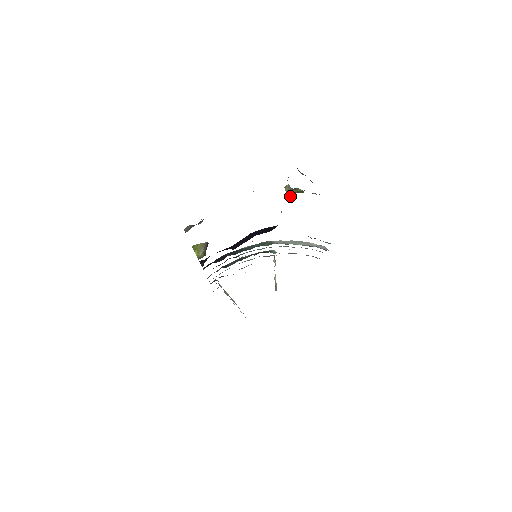
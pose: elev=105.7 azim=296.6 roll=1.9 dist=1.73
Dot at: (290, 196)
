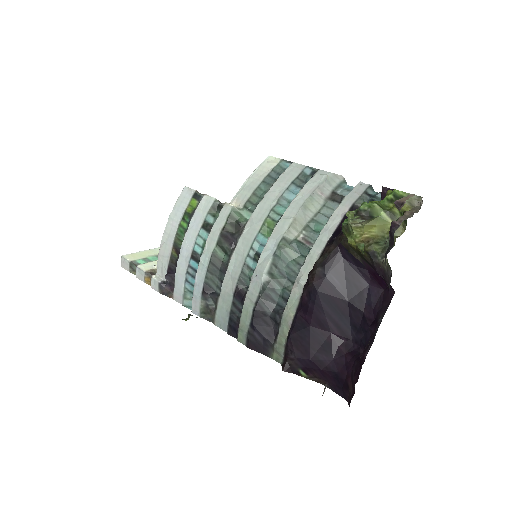
Dot at: (378, 234)
